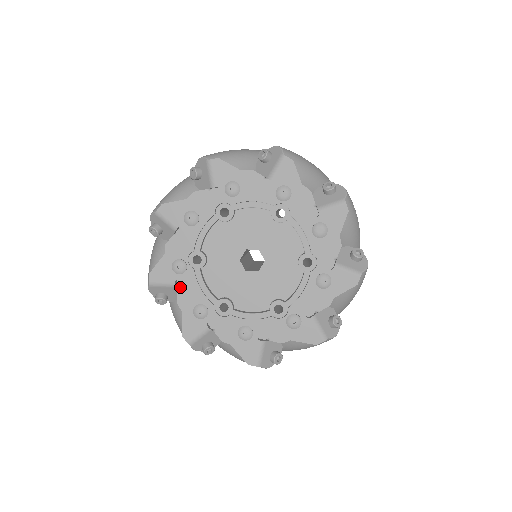
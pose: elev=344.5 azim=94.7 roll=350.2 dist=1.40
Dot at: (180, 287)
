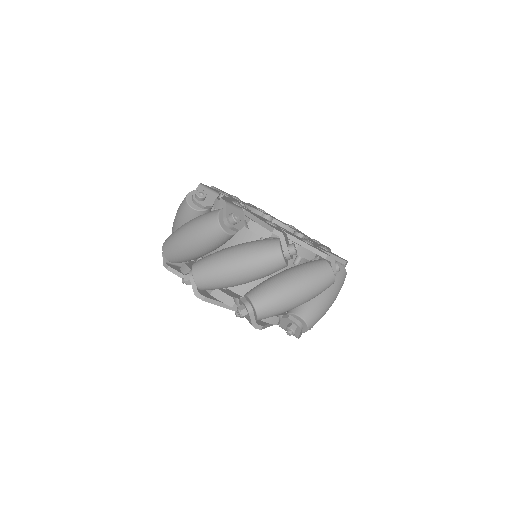
Dot at: (244, 215)
